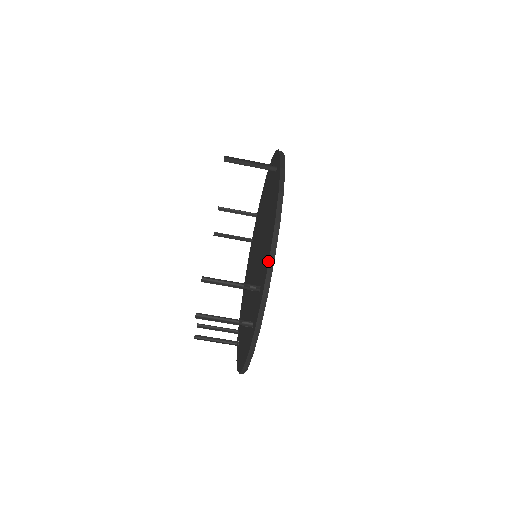
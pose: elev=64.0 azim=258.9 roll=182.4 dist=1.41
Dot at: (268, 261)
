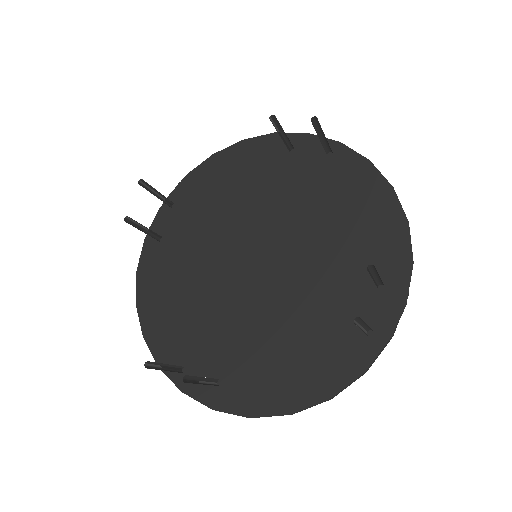
Dot at: (409, 254)
